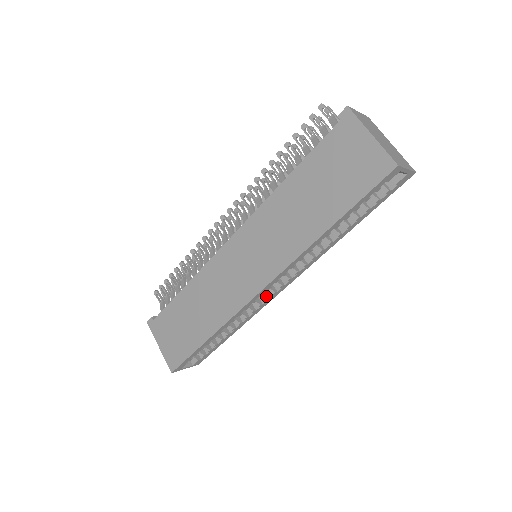
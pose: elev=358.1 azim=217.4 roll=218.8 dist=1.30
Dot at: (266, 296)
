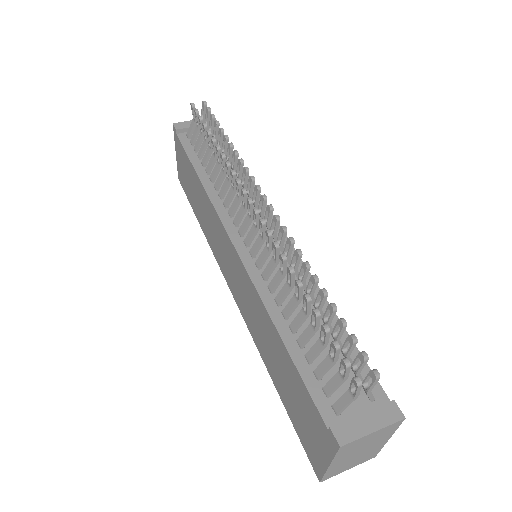
Dot at: occluded
